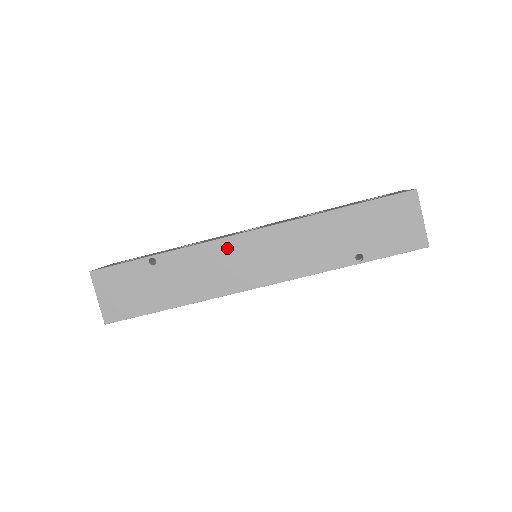
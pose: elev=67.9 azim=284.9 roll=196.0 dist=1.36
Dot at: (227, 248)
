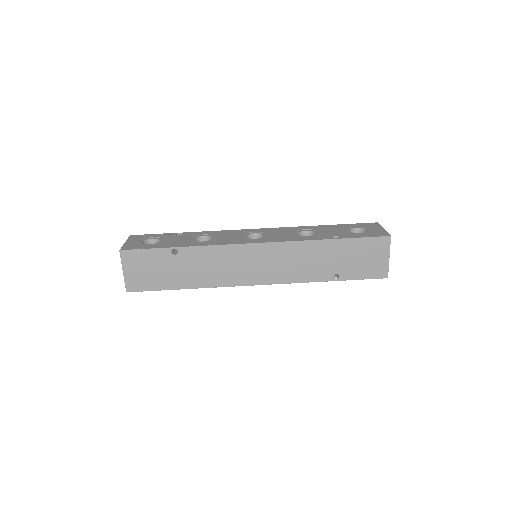
Dot at: (237, 252)
